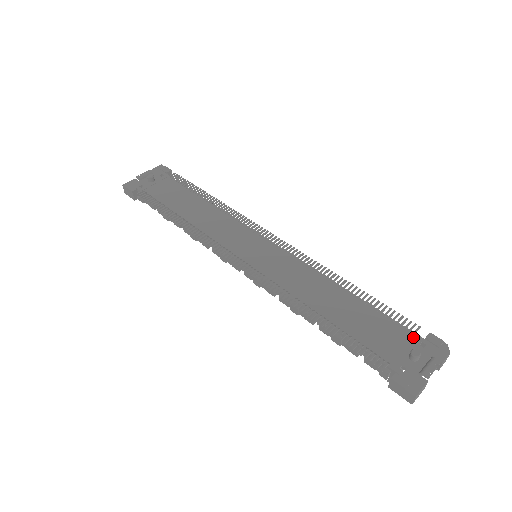
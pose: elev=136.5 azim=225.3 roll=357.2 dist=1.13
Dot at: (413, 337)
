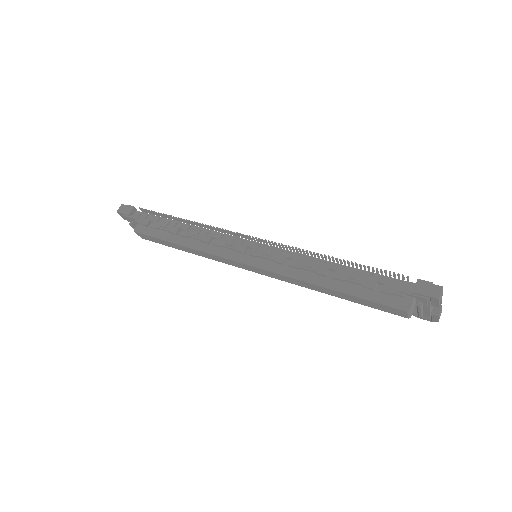
Dot at: occluded
